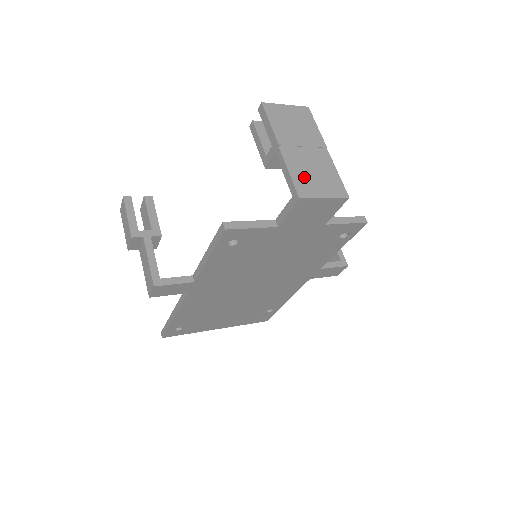
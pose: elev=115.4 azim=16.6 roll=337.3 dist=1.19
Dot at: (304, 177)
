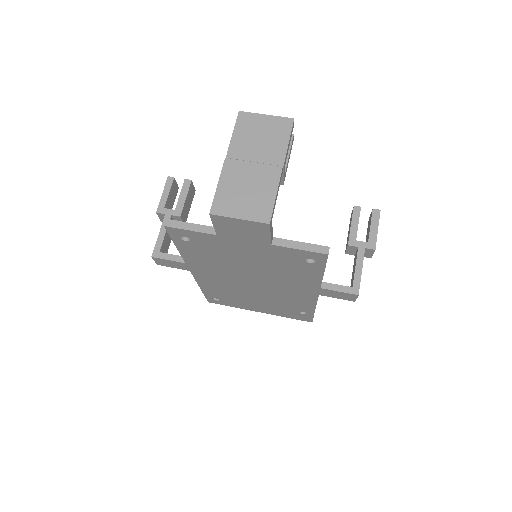
Dot at: (231, 194)
